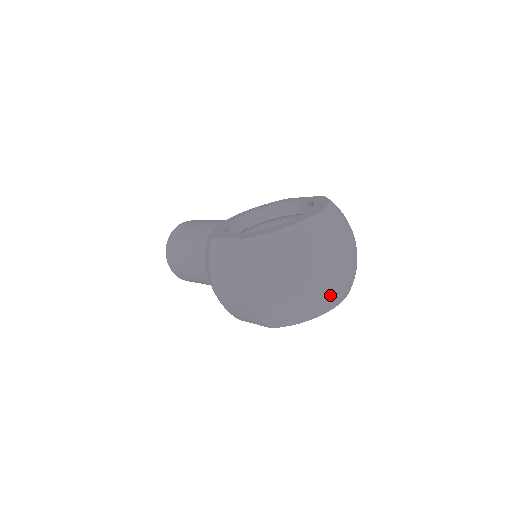
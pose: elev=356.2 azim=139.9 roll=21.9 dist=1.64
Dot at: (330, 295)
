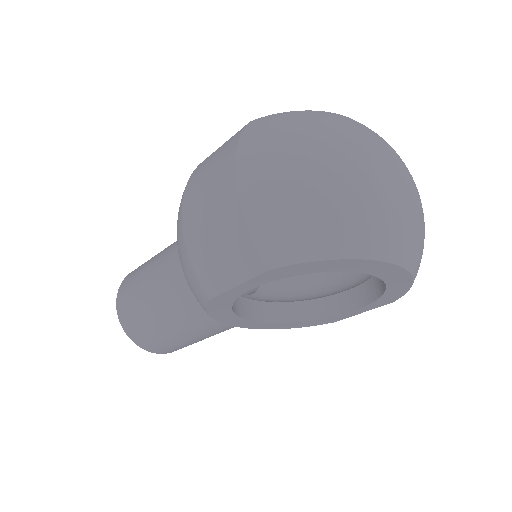
Dot at: (387, 216)
